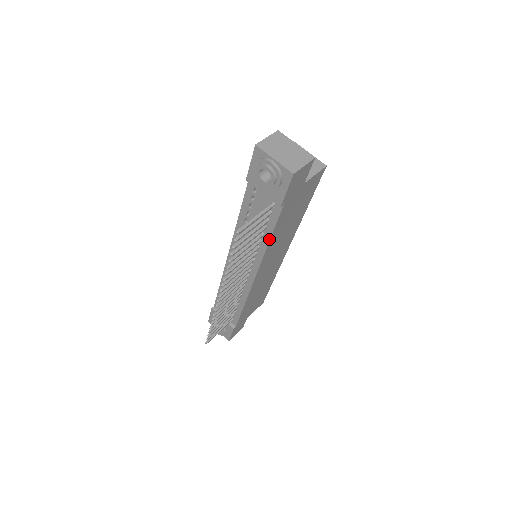
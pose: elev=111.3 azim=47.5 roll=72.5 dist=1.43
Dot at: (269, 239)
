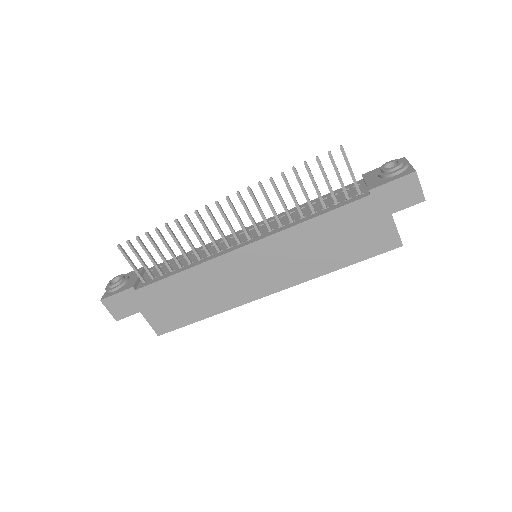
Dot at: (316, 216)
